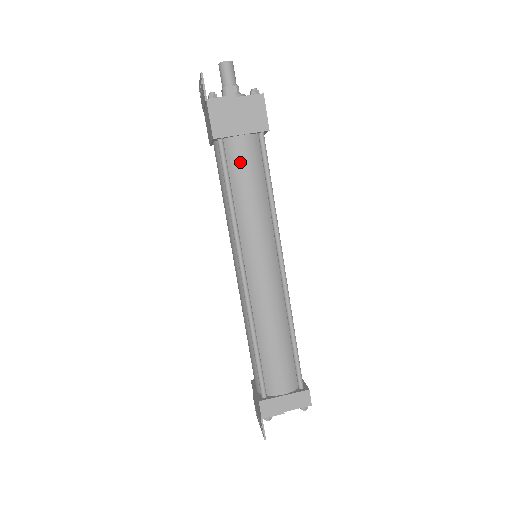
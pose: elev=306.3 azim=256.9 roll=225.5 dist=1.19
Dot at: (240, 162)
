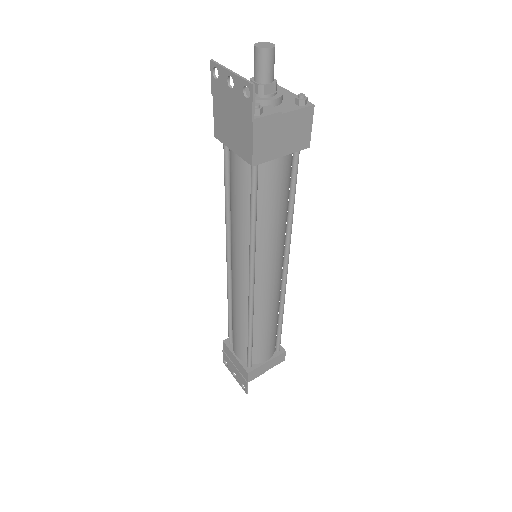
Dot at: (273, 185)
